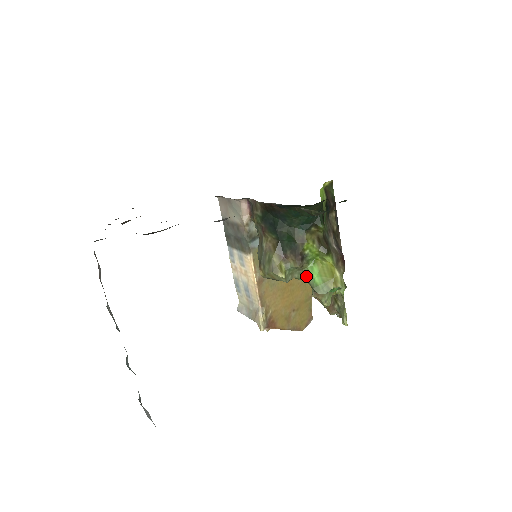
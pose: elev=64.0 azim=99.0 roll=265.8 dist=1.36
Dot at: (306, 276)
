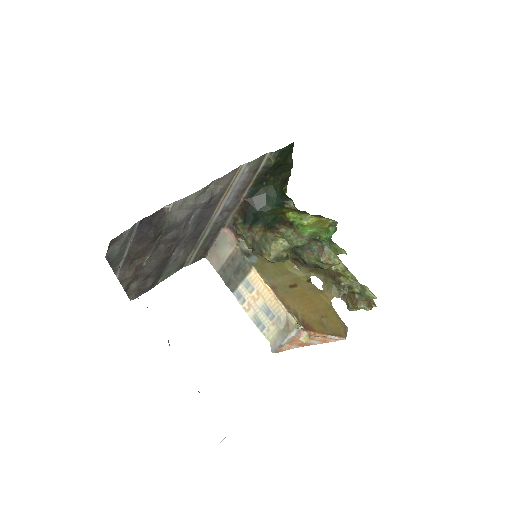
Dot at: (302, 236)
